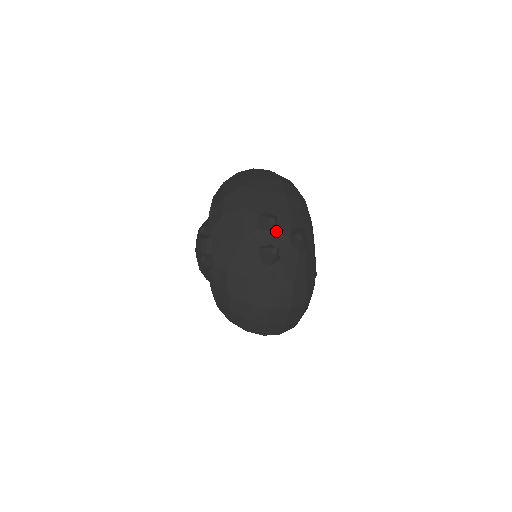
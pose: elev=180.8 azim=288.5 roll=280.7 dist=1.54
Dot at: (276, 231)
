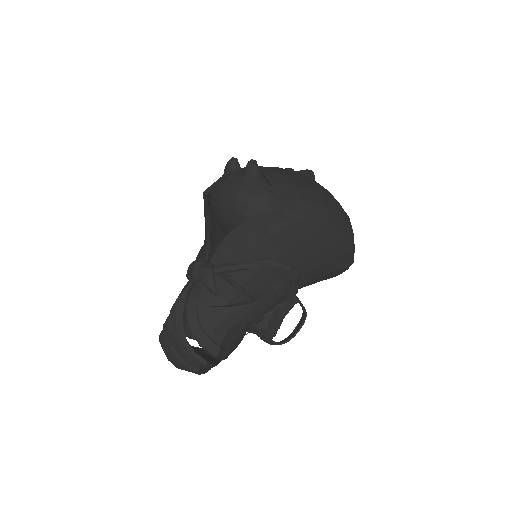
Dot at: occluded
